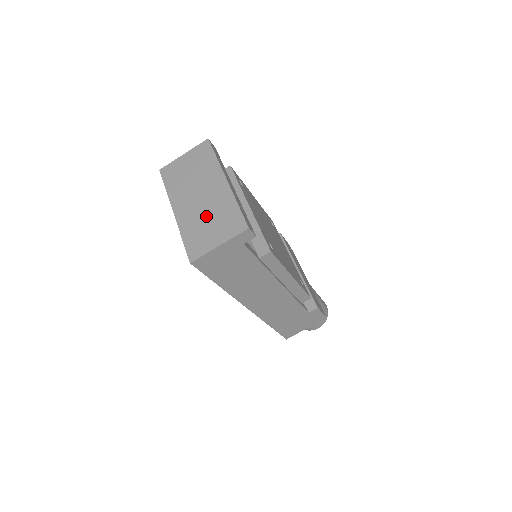
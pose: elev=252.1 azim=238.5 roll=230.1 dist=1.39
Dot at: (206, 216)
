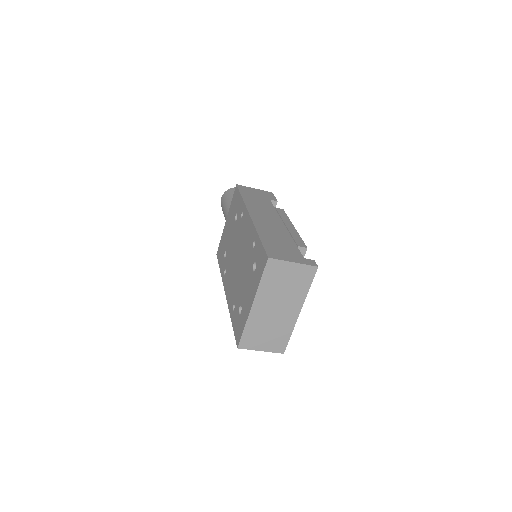
Dot at: (269, 327)
